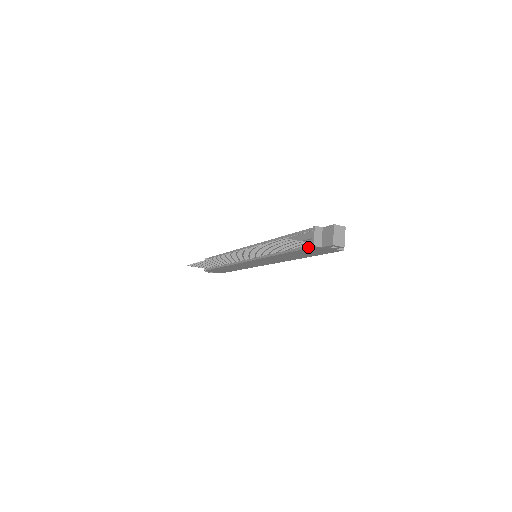
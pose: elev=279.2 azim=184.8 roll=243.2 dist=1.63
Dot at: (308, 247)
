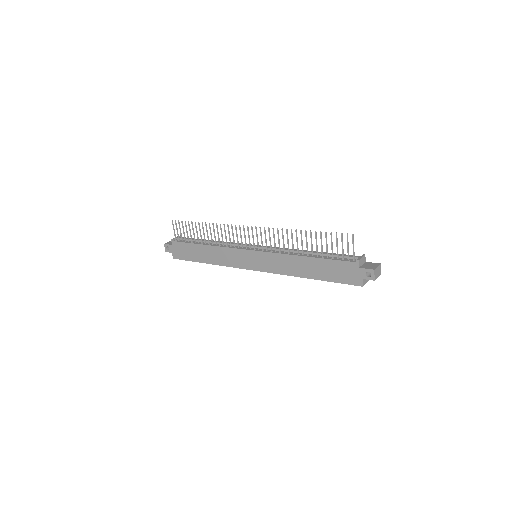
Dot at: (348, 261)
